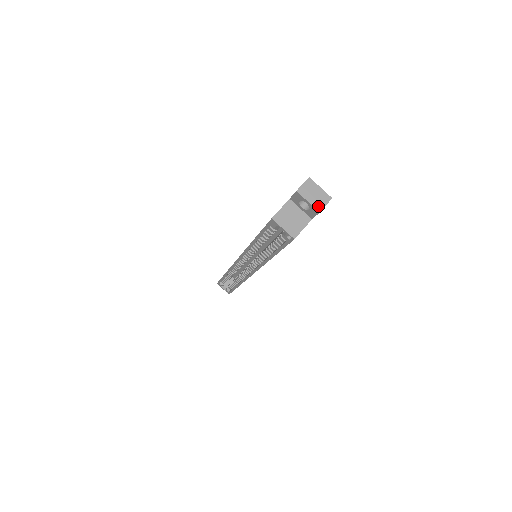
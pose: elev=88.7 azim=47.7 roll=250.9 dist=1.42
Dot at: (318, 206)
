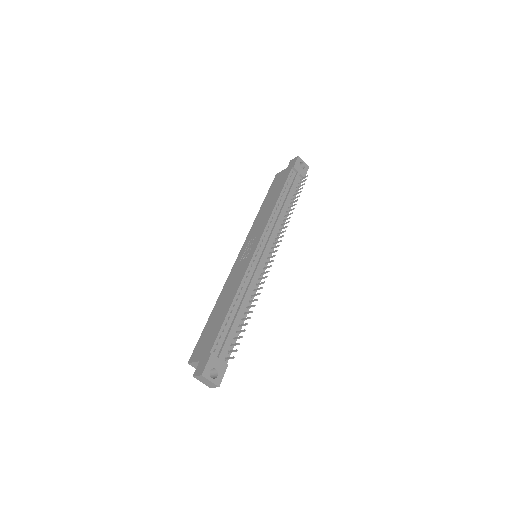
Dot at: (209, 386)
